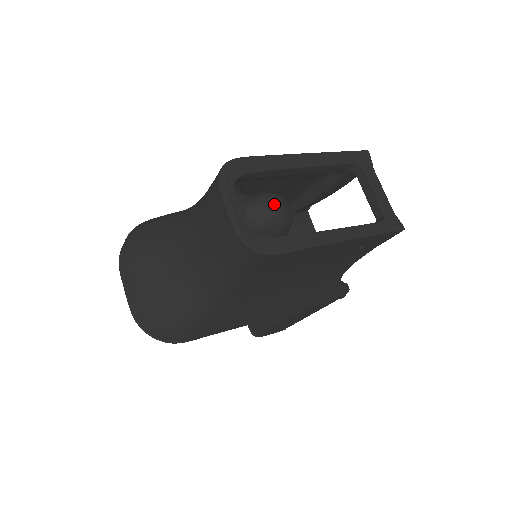
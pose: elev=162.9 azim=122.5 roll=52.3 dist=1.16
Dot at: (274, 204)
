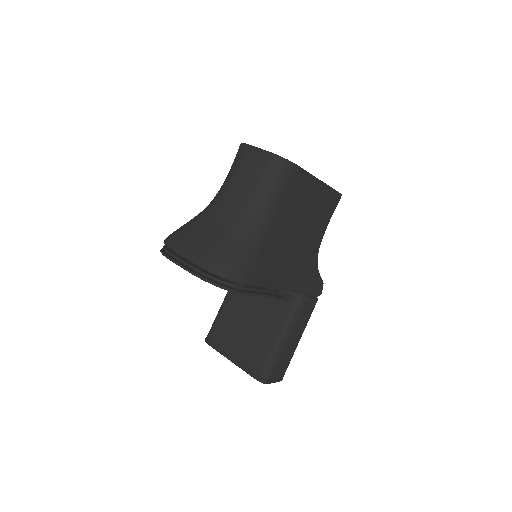
Dot at: occluded
